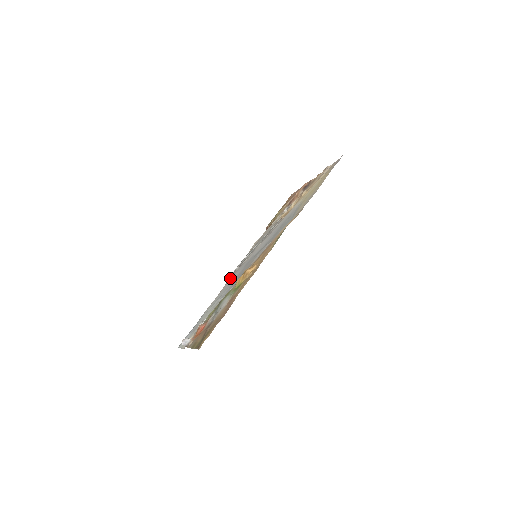
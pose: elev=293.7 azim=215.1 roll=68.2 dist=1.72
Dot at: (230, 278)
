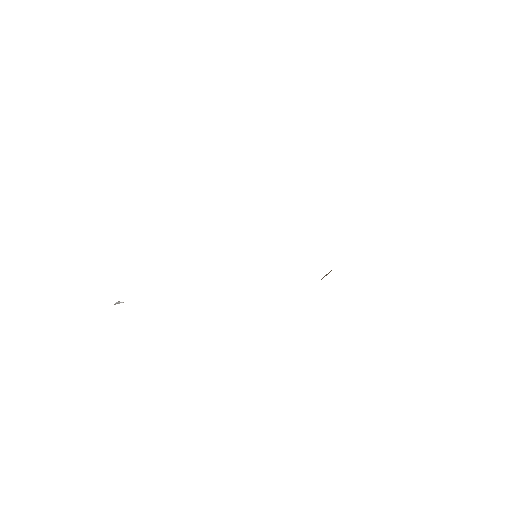
Dot at: occluded
